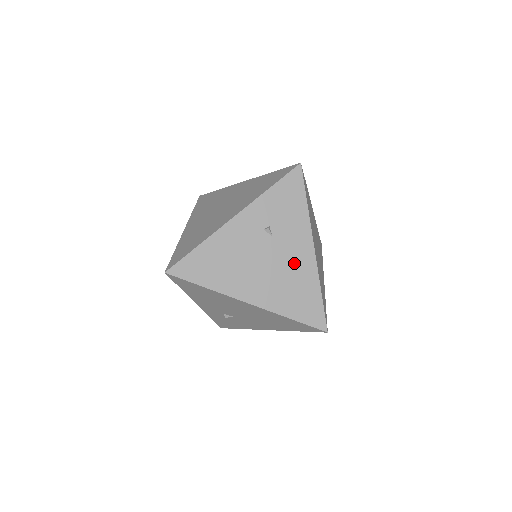
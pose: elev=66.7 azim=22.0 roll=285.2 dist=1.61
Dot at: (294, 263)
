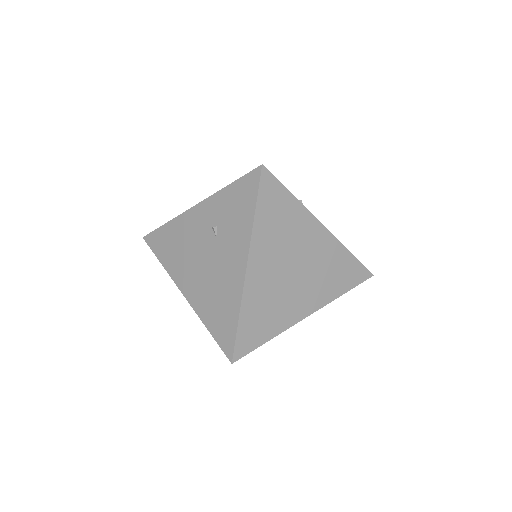
Dot at: (225, 274)
